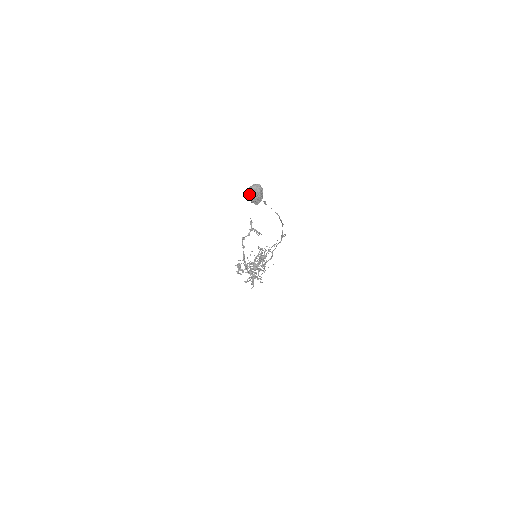
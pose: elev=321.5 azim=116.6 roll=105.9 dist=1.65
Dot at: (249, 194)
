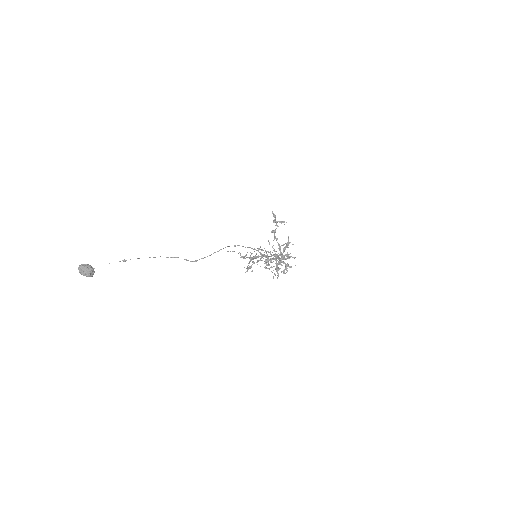
Dot at: (81, 273)
